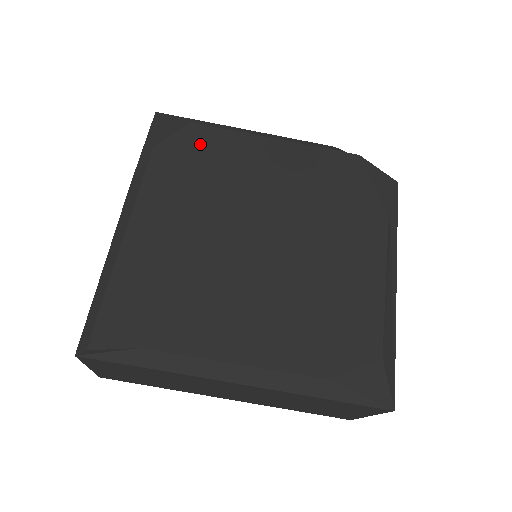
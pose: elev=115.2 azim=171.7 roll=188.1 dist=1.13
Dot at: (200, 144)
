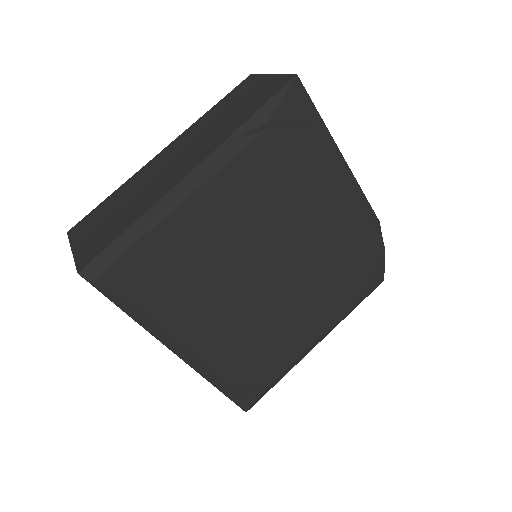
Dot at: (302, 155)
